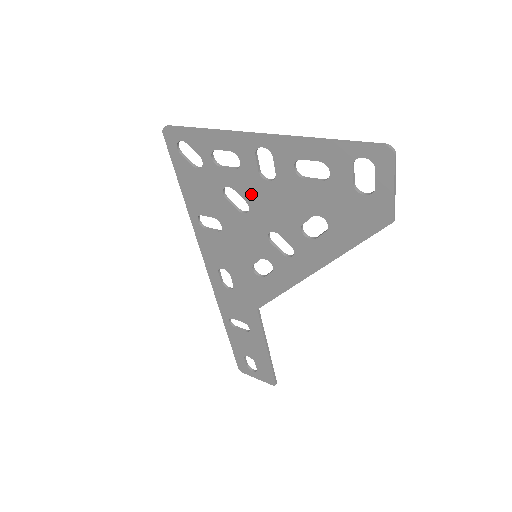
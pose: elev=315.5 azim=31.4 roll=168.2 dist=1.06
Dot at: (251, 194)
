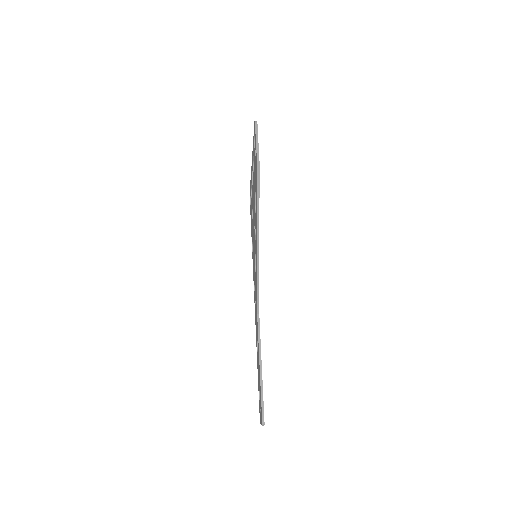
Dot at: occluded
